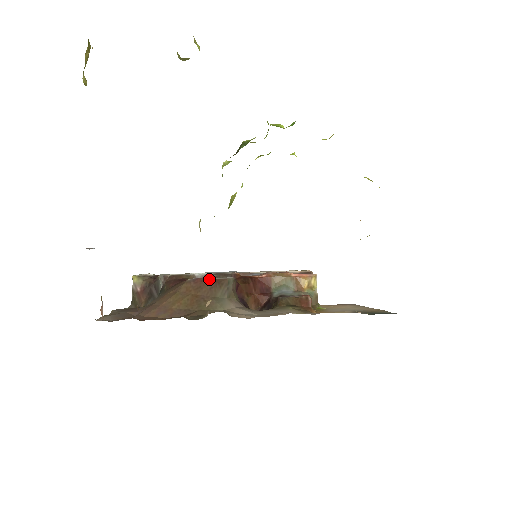
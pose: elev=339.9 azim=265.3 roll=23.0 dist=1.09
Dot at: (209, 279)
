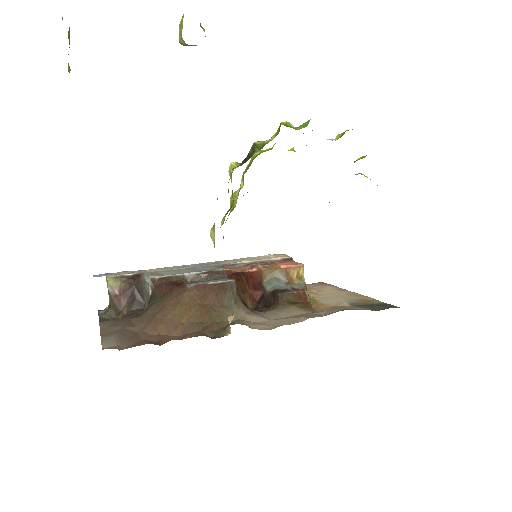
Dot at: (211, 284)
